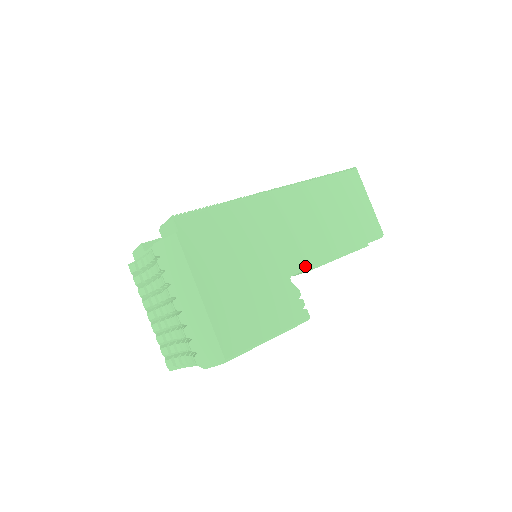
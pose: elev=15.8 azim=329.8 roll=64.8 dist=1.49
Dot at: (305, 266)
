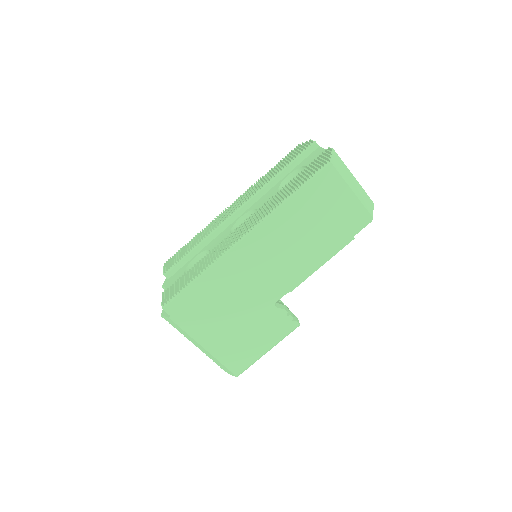
Dot at: (287, 289)
